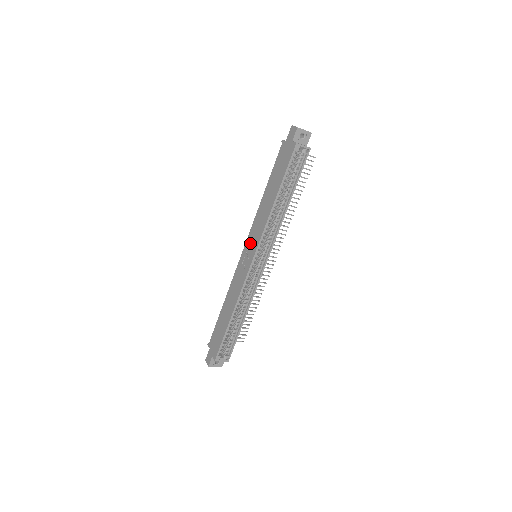
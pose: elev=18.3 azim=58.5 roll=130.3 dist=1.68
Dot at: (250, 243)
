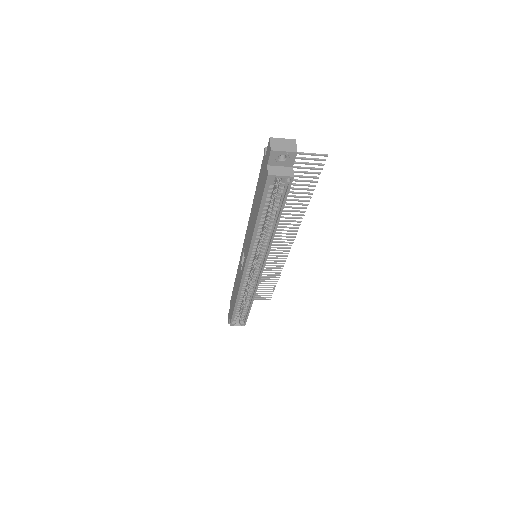
Dot at: (245, 247)
